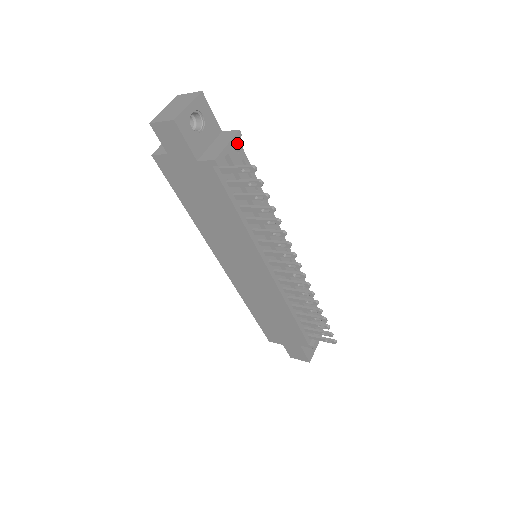
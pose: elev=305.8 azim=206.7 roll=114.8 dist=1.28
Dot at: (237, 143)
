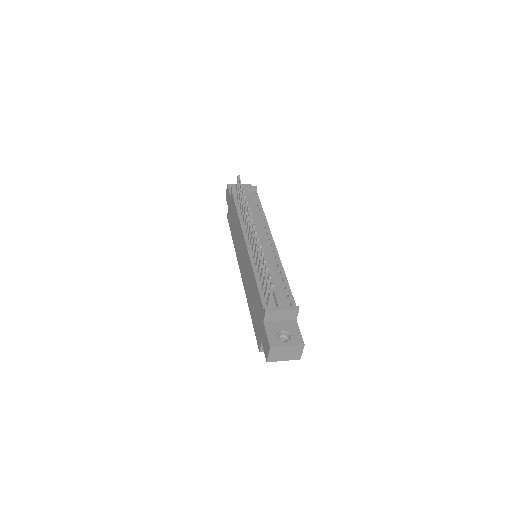
Dot at: (255, 193)
